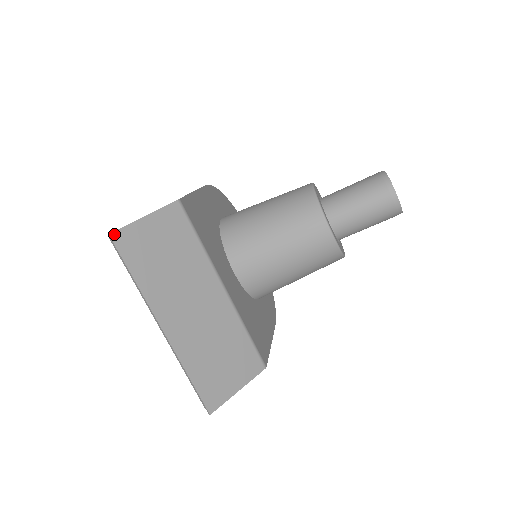
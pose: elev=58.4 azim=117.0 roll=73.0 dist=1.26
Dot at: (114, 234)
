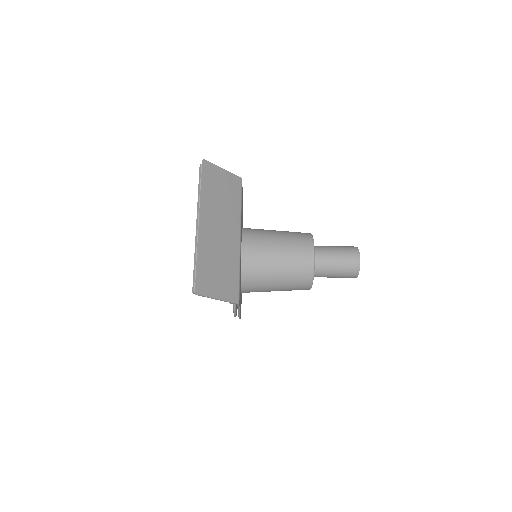
Dot at: (206, 161)
